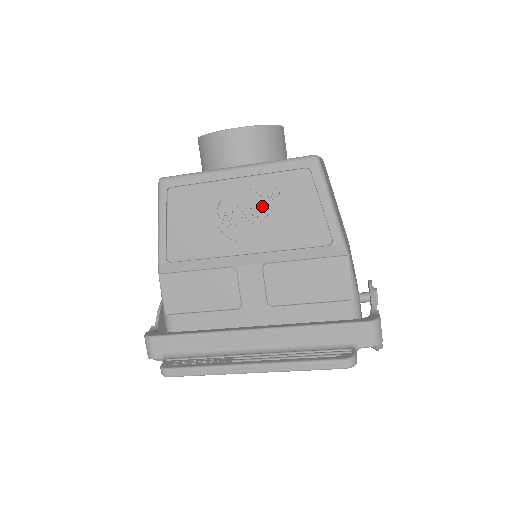
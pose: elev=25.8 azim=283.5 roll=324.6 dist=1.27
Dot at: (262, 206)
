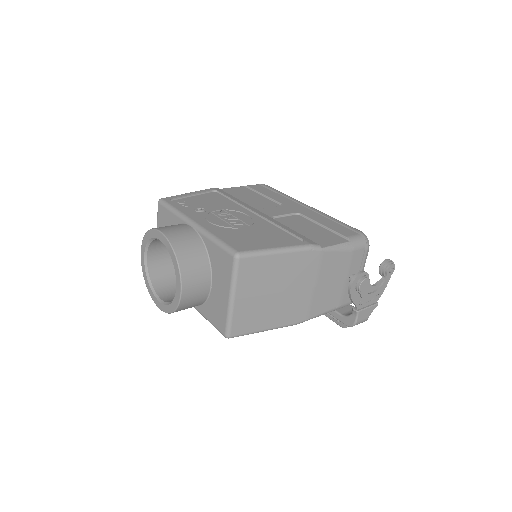
Dot at: occluded
